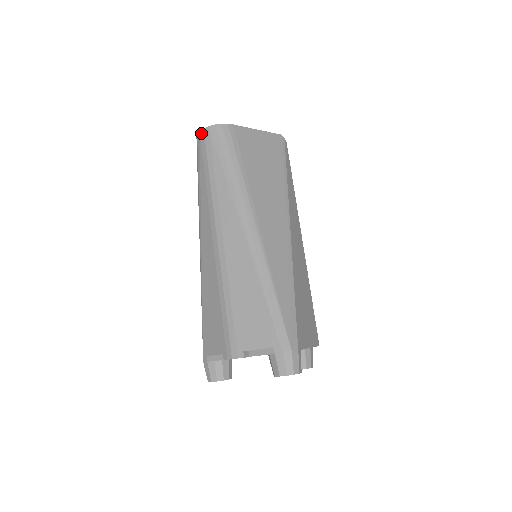
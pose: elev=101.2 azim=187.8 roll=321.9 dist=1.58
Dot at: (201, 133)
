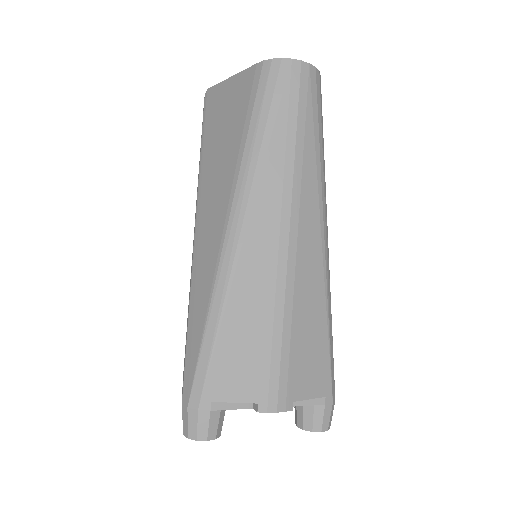
Dot at: (295, 64)
